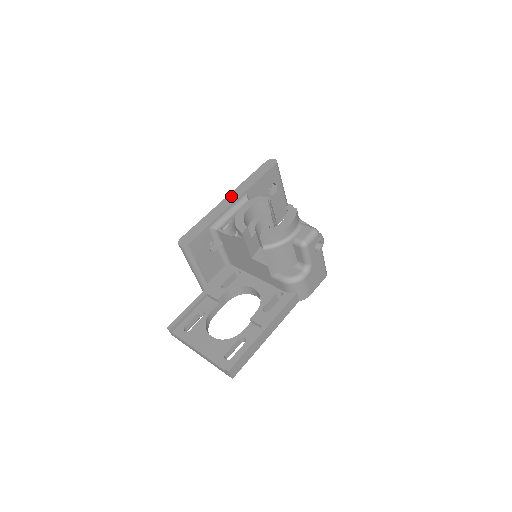
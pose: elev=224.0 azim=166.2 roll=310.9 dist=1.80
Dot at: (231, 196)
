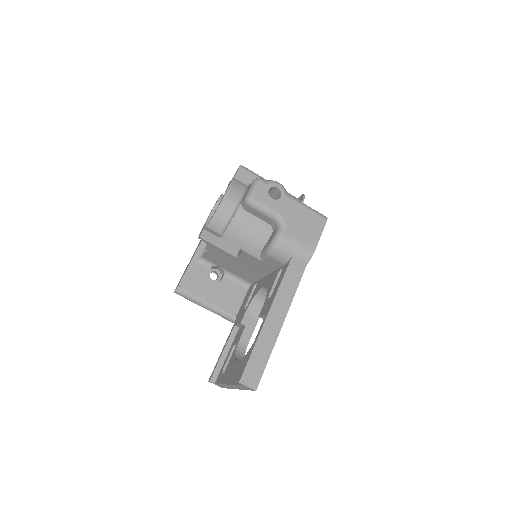
Dot at: occluded
